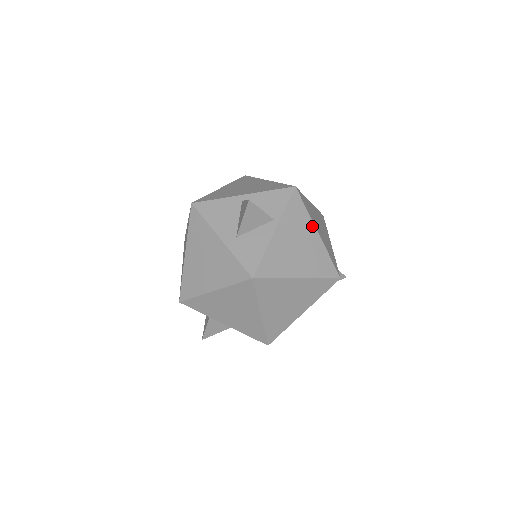
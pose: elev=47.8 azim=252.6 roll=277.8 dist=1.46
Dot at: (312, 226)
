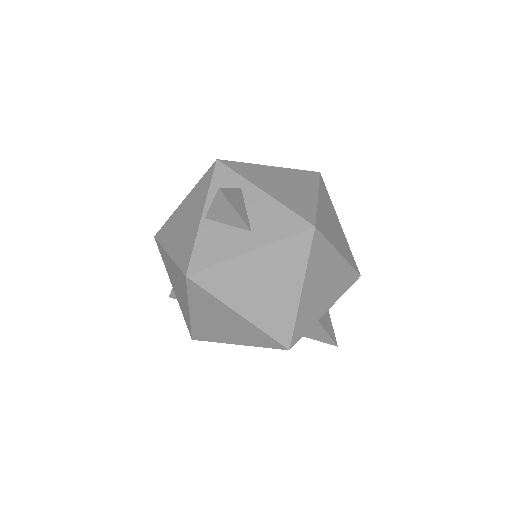
Dot at: occluded
